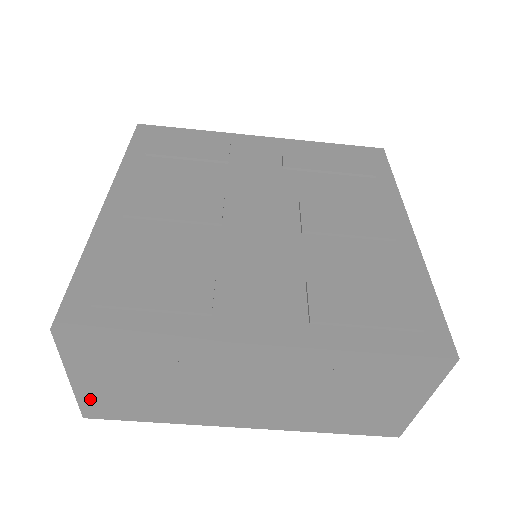
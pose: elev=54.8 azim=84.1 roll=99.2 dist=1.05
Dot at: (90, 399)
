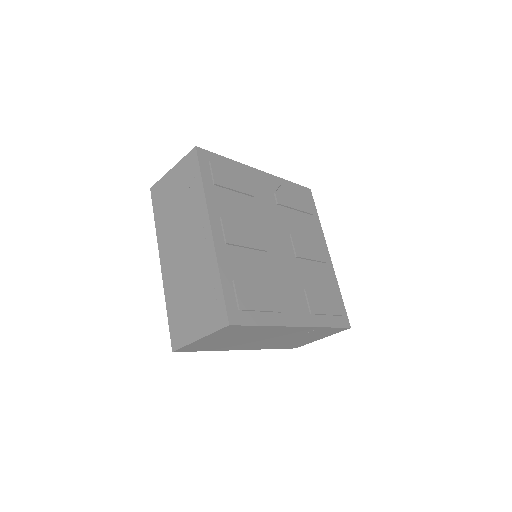
Dot at: (193, 345)
